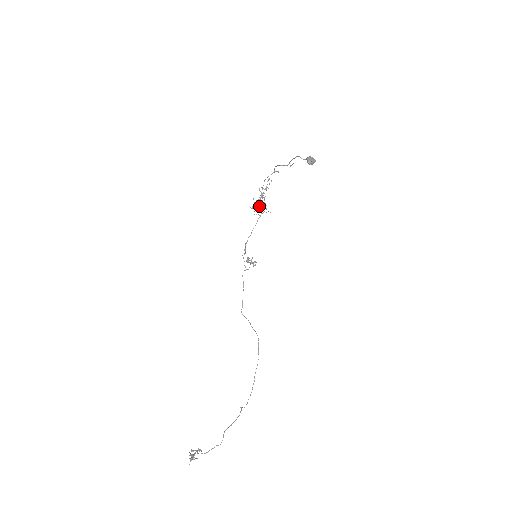
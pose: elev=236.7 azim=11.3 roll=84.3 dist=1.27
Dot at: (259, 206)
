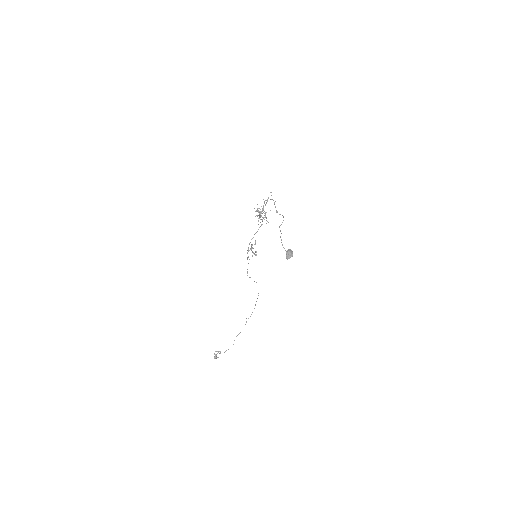
Dot at: (261, 215)
